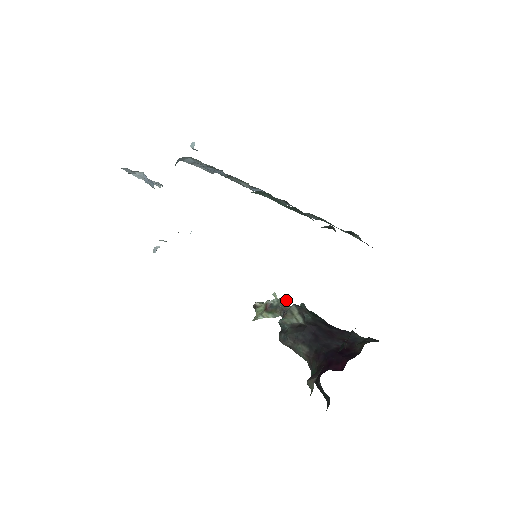
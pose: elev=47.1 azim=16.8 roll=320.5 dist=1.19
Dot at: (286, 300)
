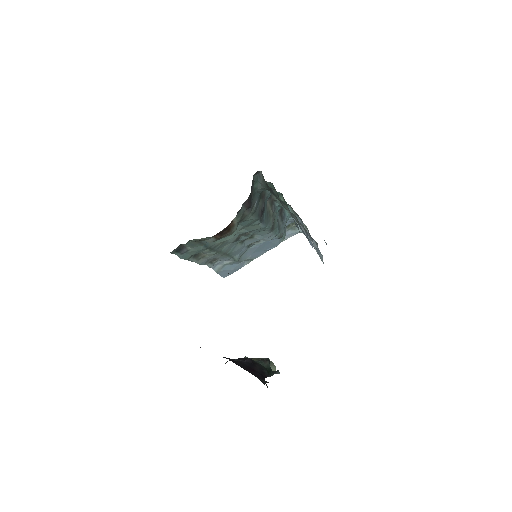
Dot at: (275, 368)
